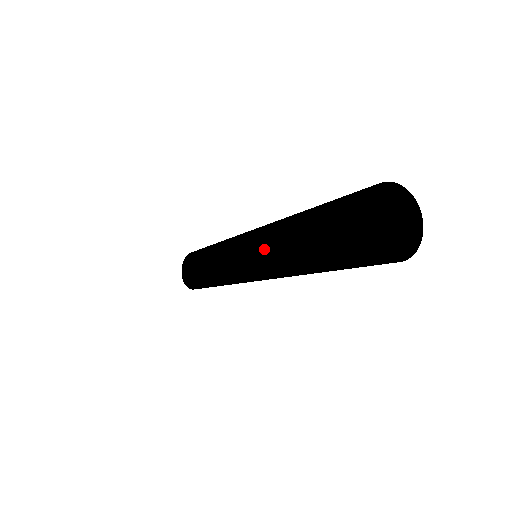
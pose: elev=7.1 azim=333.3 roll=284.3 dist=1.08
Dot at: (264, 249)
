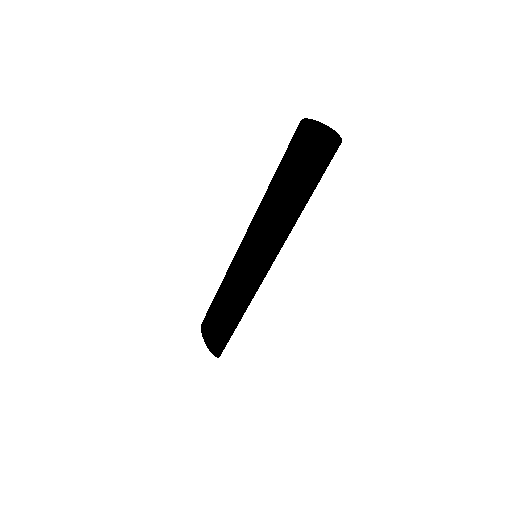
Dot at: (259, 218)
